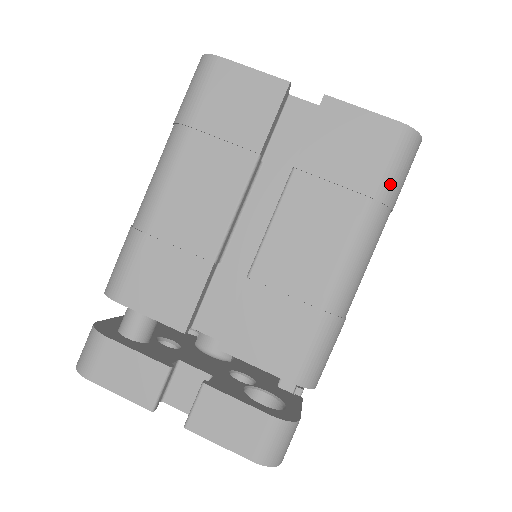
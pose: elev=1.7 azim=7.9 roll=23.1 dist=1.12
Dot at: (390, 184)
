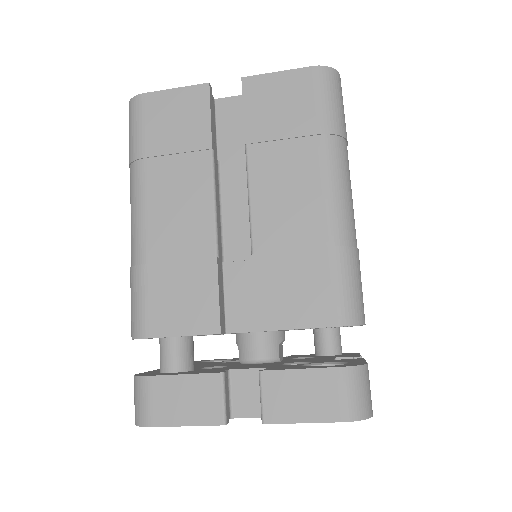
Dot at: (332, 117)
